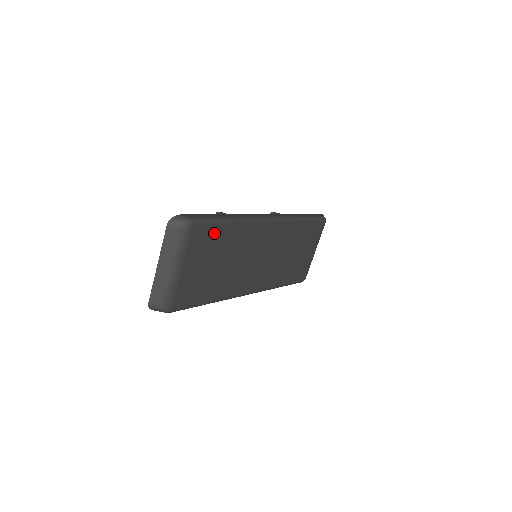
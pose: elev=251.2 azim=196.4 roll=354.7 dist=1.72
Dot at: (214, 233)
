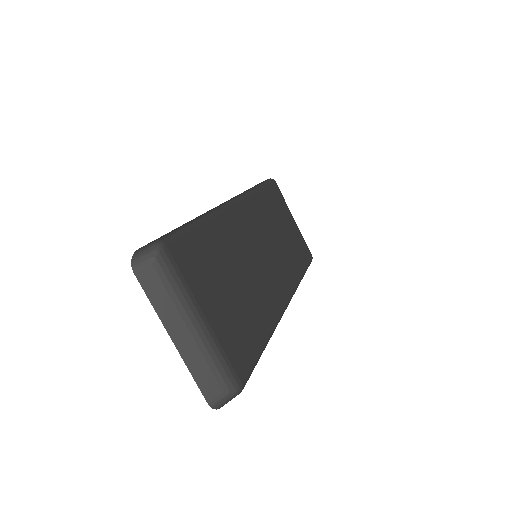
Dot at: (197, 246)
